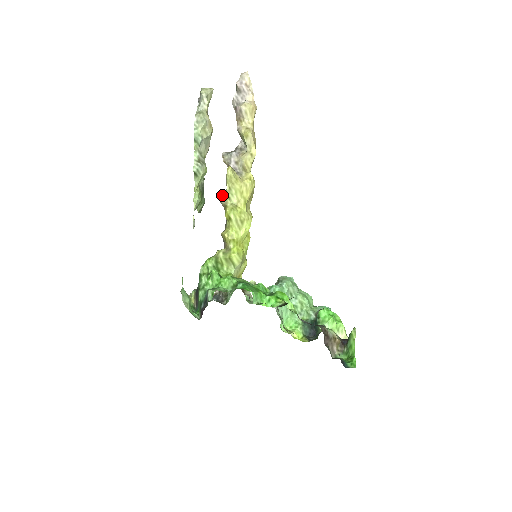
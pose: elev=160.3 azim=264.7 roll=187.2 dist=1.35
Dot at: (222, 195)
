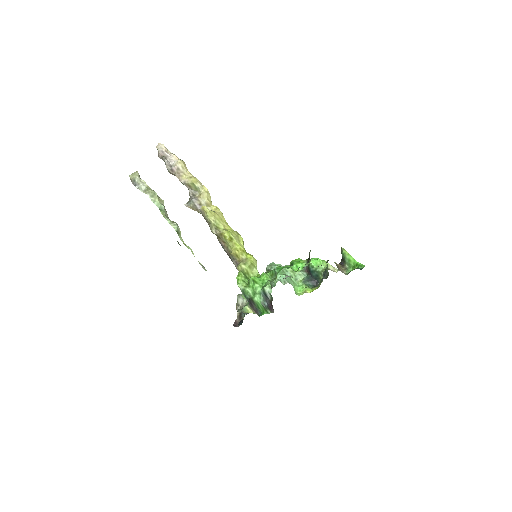
Dot at: (214, 228)
